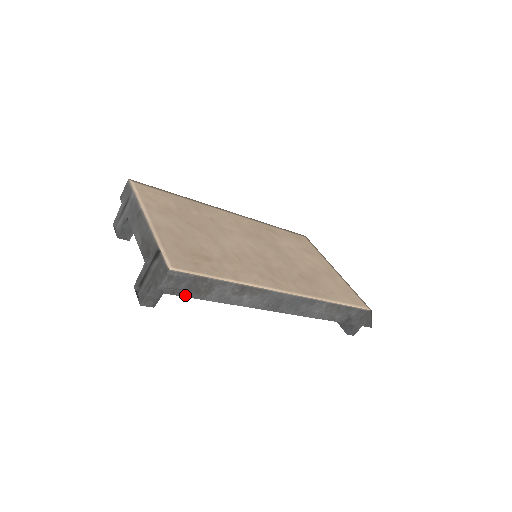
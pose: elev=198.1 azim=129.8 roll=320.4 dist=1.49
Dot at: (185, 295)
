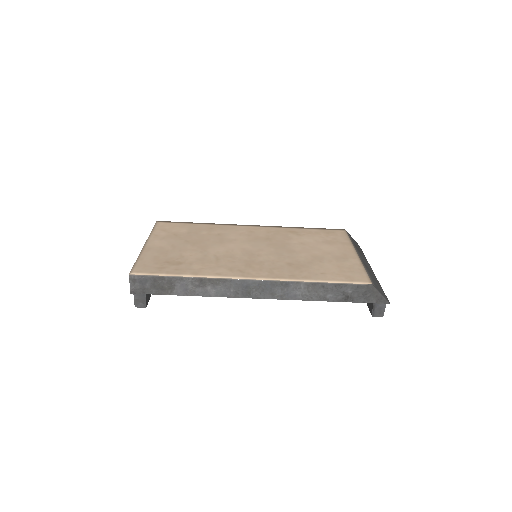
Dot at: (154, 293)
